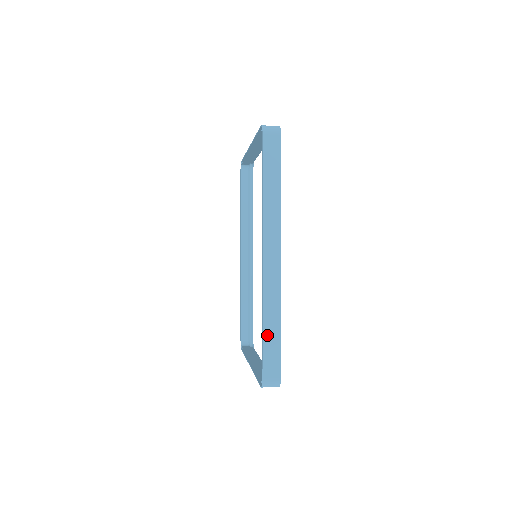
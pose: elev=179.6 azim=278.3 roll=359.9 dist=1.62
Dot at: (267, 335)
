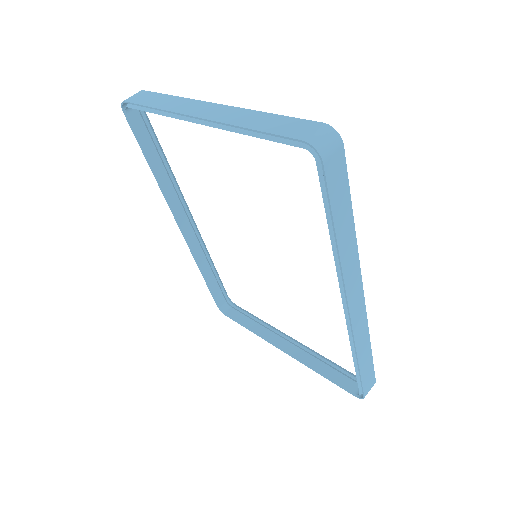
Dot at: (363, 366)
